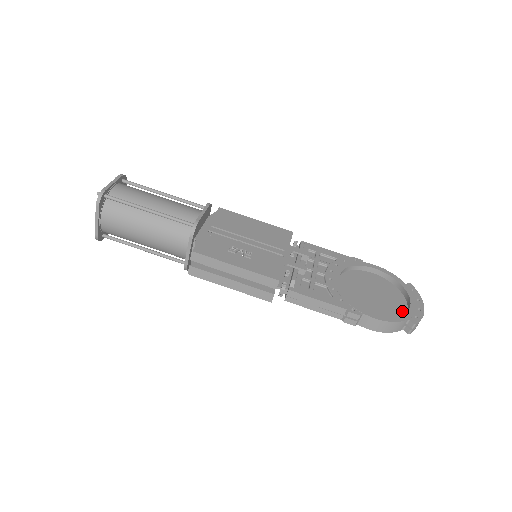
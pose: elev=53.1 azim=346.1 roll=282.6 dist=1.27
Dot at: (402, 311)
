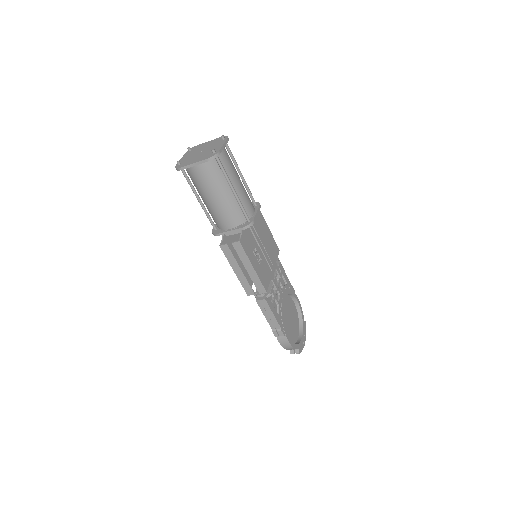
Dot at: (296, 339)
